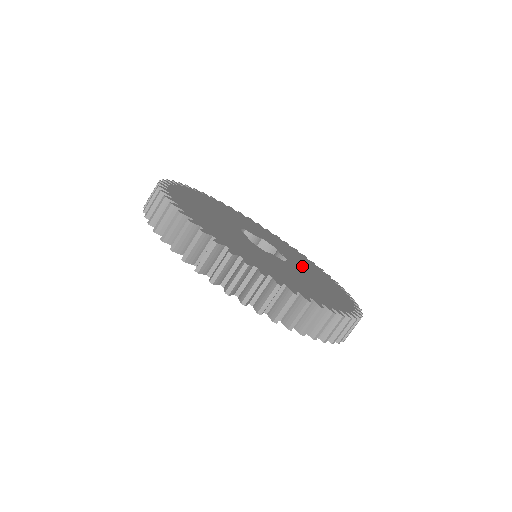
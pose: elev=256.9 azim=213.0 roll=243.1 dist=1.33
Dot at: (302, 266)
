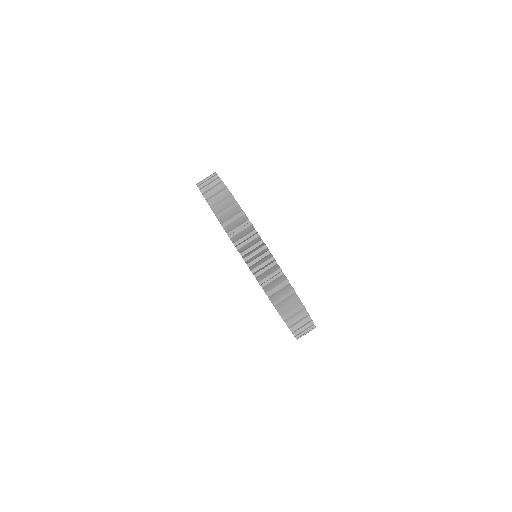
Dot at: occluded
